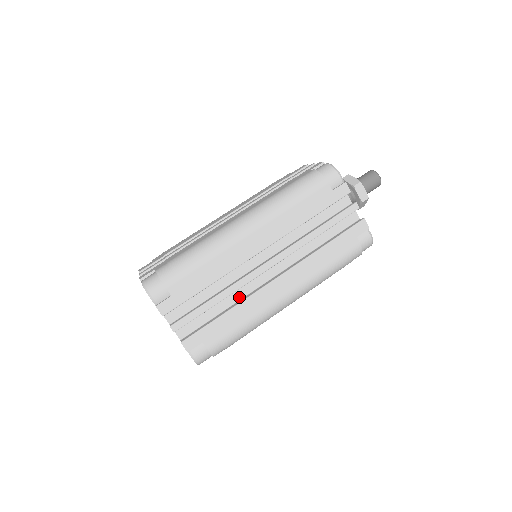
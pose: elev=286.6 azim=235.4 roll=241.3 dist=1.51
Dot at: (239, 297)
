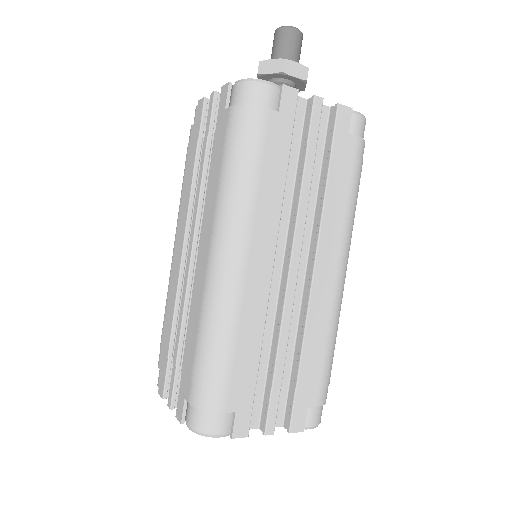
Dot at: (294, 326)
